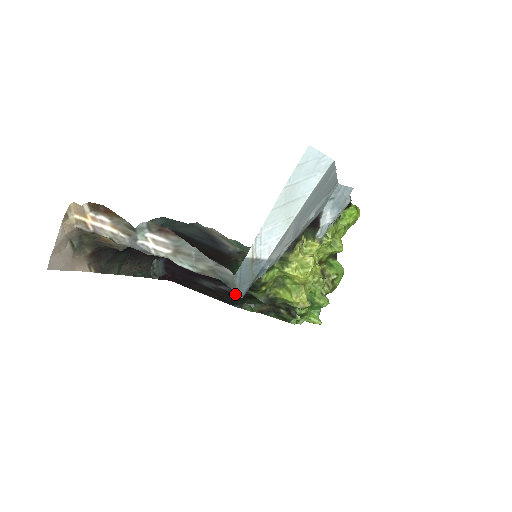
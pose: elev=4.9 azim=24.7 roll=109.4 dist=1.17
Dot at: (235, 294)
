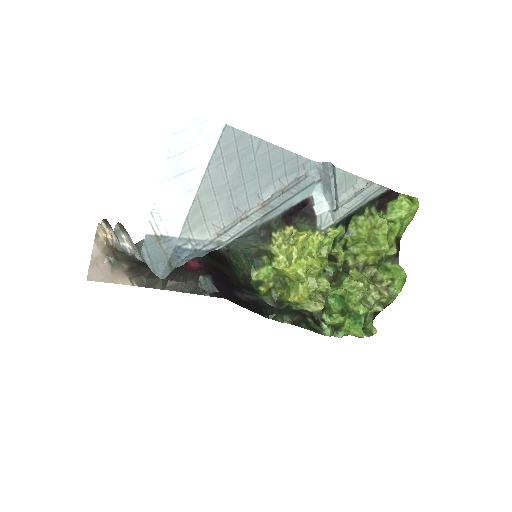
Dot at: (258, 302)
